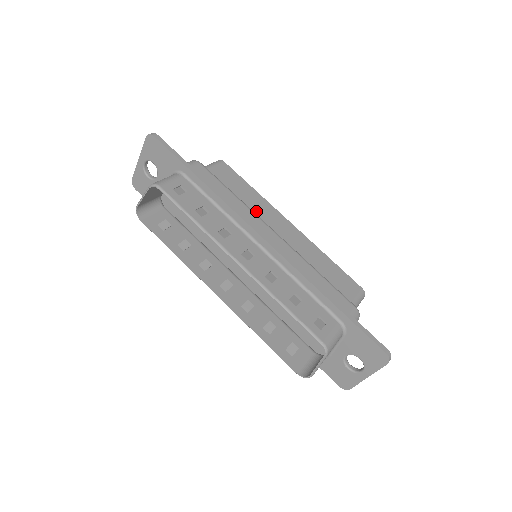
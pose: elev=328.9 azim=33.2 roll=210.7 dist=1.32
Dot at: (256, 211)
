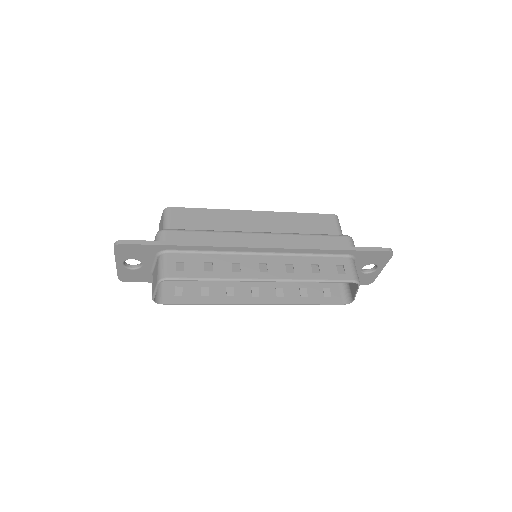
Dot at: (229, 226)
